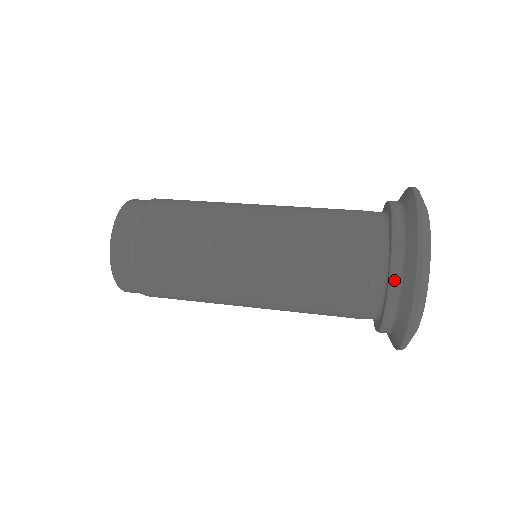
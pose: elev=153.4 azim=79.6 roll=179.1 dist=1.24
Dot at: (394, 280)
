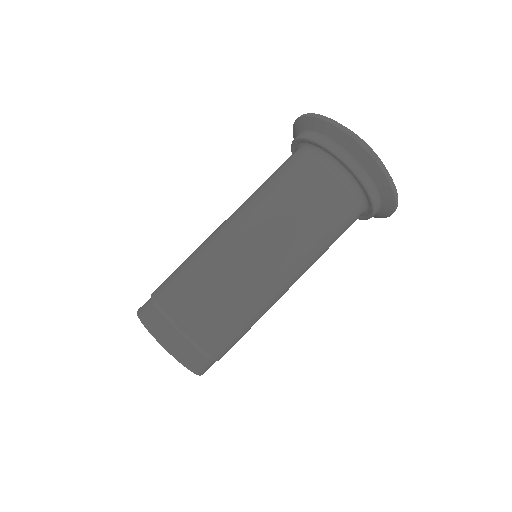
Dot at: (373, 193)
